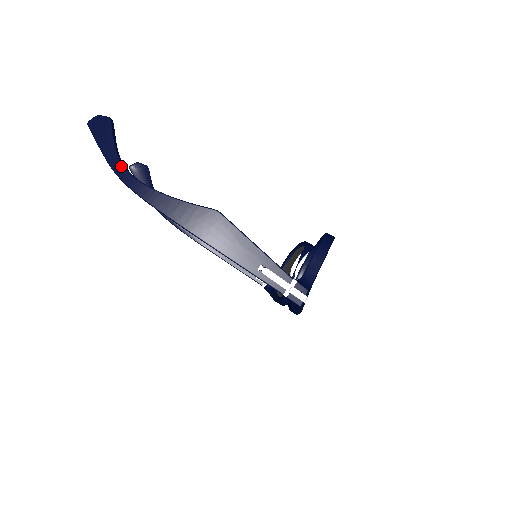
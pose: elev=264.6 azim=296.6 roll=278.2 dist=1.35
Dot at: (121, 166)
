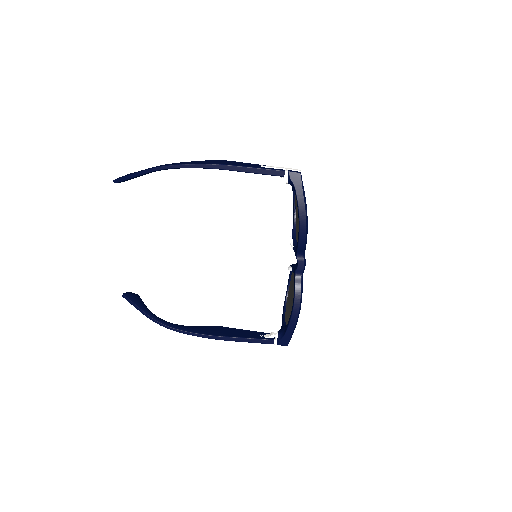
Dot at: occluded
